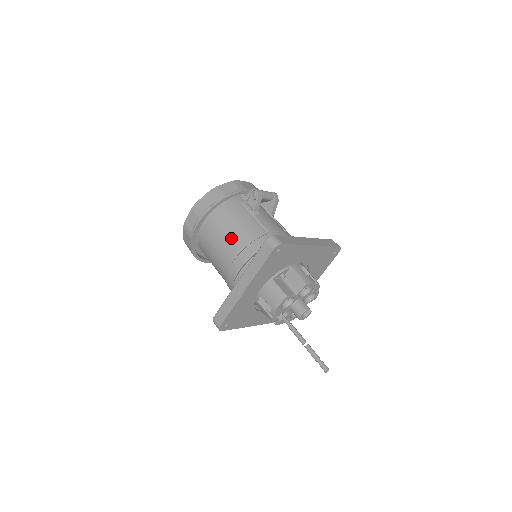
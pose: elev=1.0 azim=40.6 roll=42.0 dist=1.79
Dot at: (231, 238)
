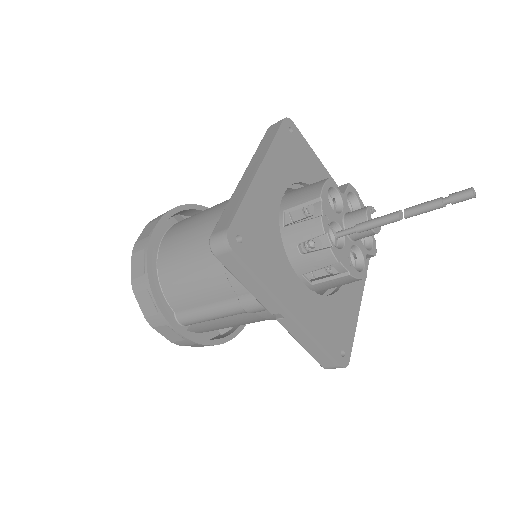
Dot at: (214, 206)
